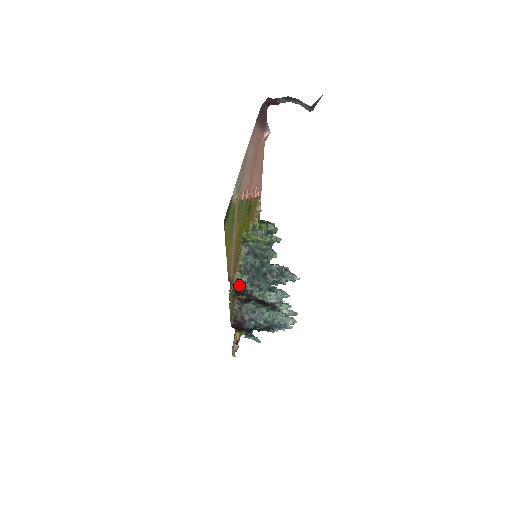
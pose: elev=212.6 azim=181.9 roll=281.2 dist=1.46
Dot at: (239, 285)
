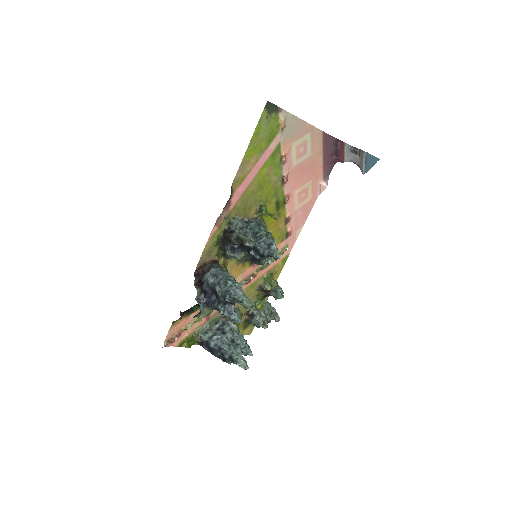
Dot at: (232, 224)
